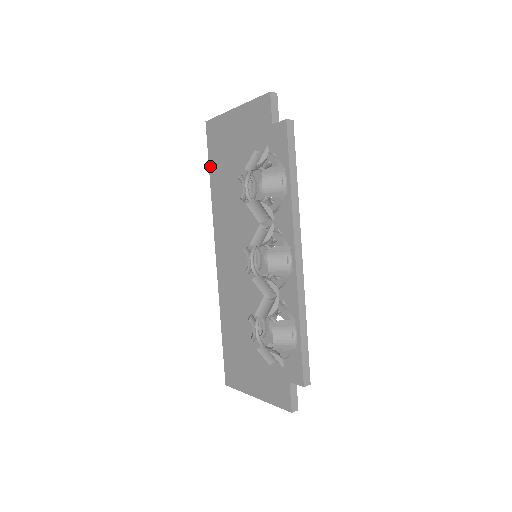
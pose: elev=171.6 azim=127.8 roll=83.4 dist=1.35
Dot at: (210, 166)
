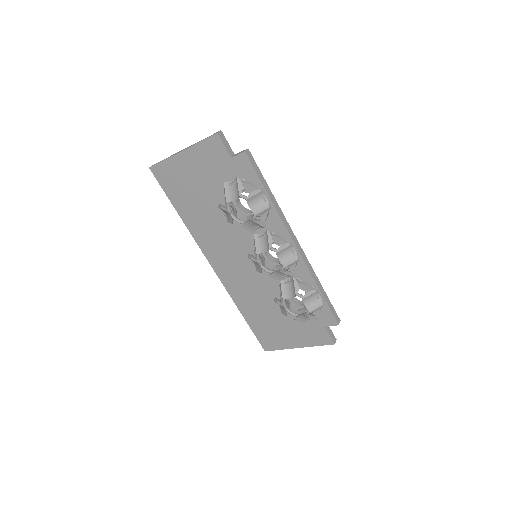
Dot at: (173, 202)
